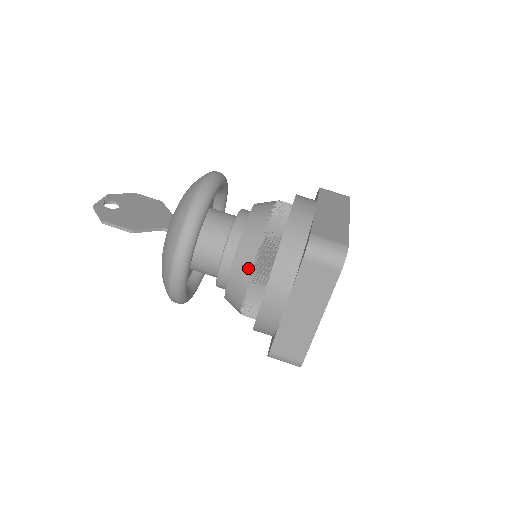
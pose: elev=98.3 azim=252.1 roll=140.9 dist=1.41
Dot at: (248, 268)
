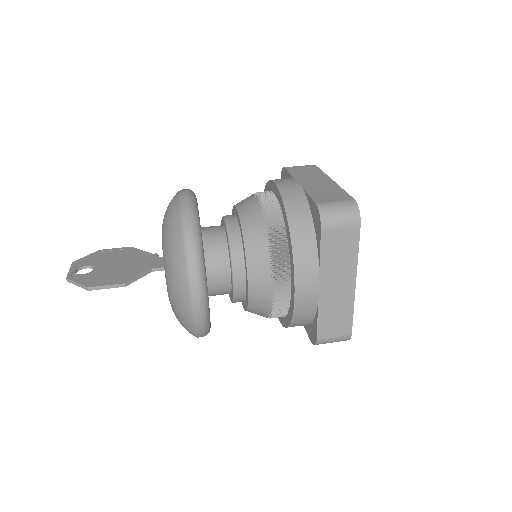
Dot at: (266, 265)
